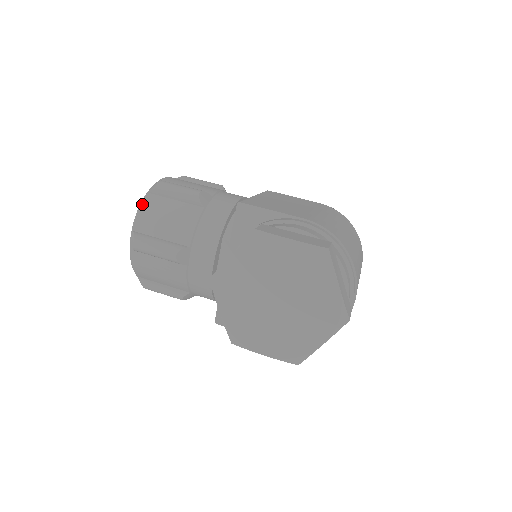
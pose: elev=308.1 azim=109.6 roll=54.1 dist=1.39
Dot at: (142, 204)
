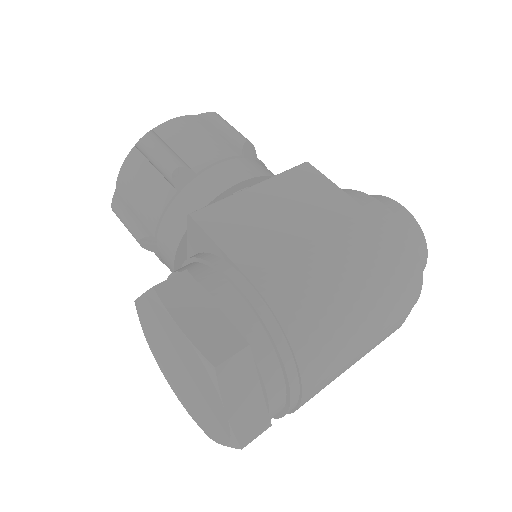
Dot at: (124, 161)
